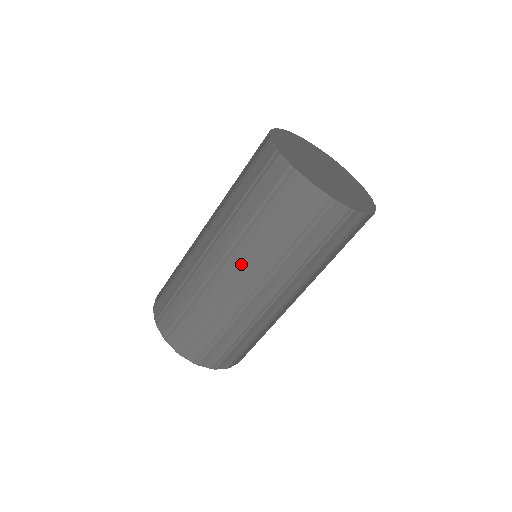
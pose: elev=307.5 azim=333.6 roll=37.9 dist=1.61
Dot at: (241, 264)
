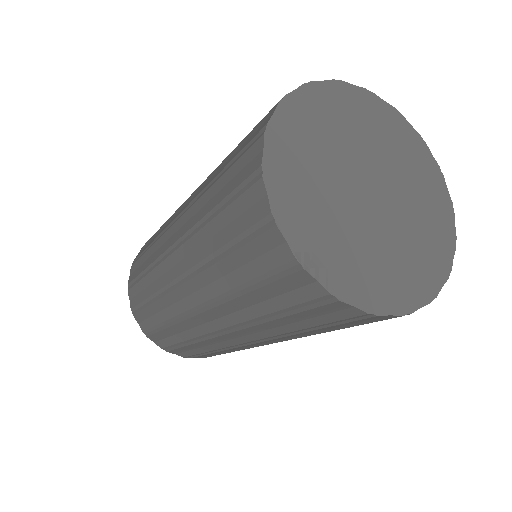
Dot at: (252, 339)
